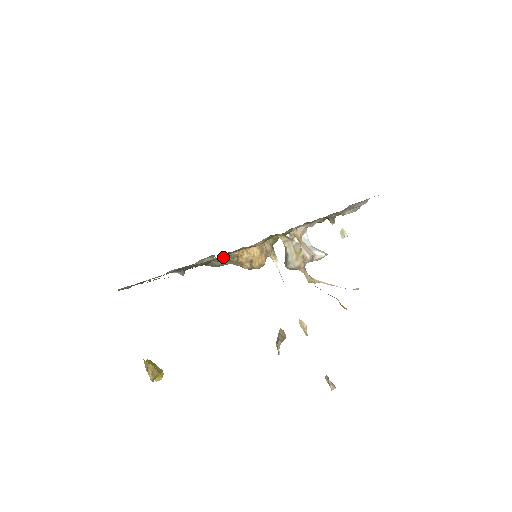
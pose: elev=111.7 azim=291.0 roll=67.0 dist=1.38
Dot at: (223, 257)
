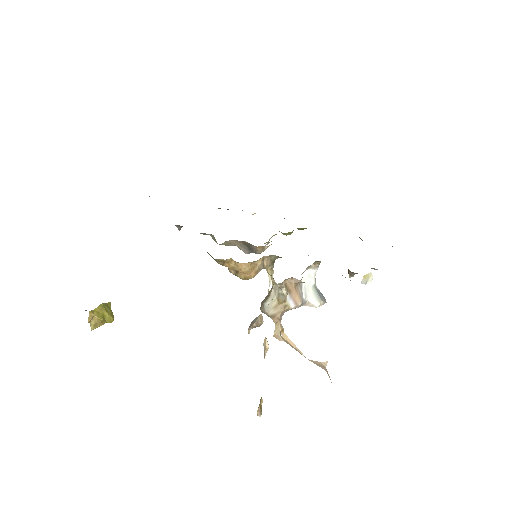
Dot at: (209, 254)
